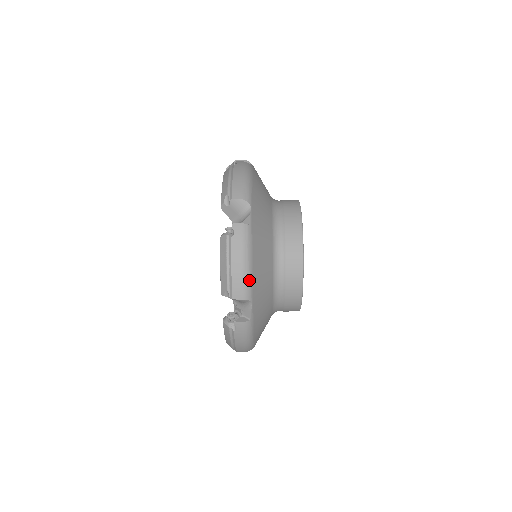
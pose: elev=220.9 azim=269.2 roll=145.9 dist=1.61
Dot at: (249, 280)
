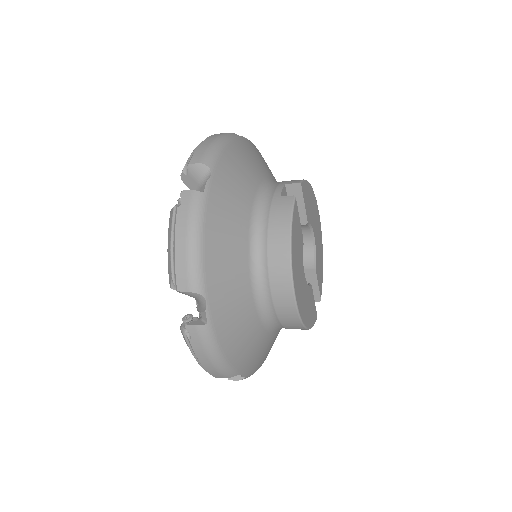
Dot at: (226, 368)
